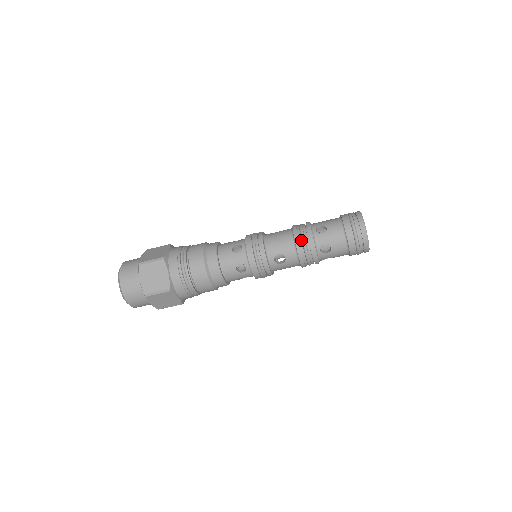
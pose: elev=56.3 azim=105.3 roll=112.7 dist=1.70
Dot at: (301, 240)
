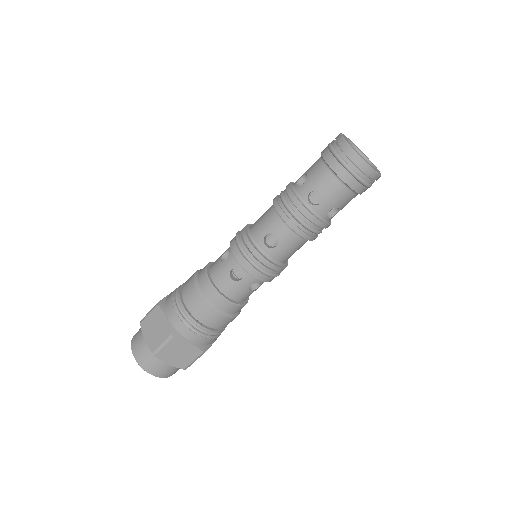
Dot at: (282, 204)
